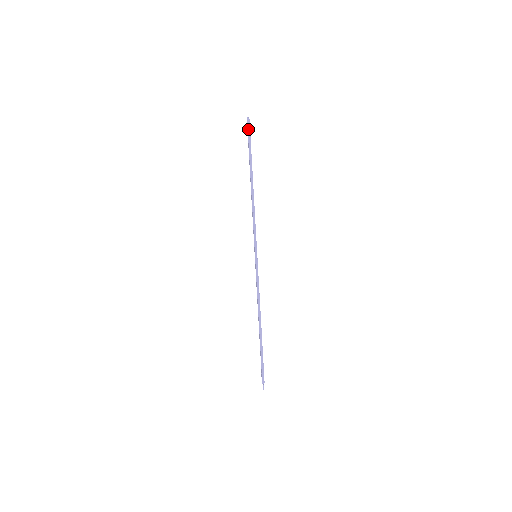
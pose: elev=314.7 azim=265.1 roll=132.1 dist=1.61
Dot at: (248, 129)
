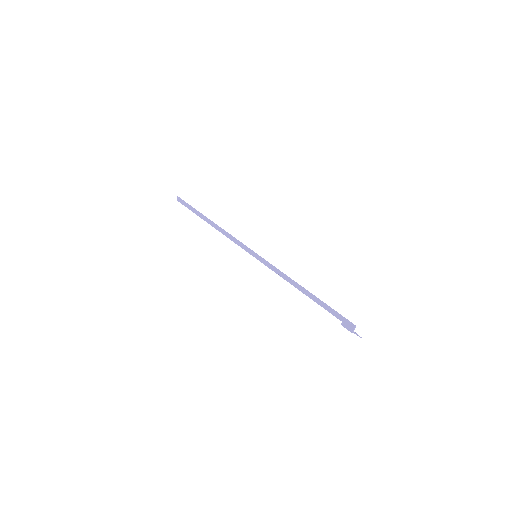
Dot at: (183, 201)
